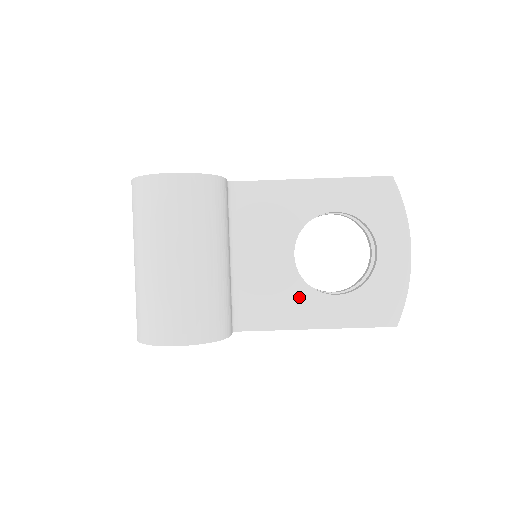
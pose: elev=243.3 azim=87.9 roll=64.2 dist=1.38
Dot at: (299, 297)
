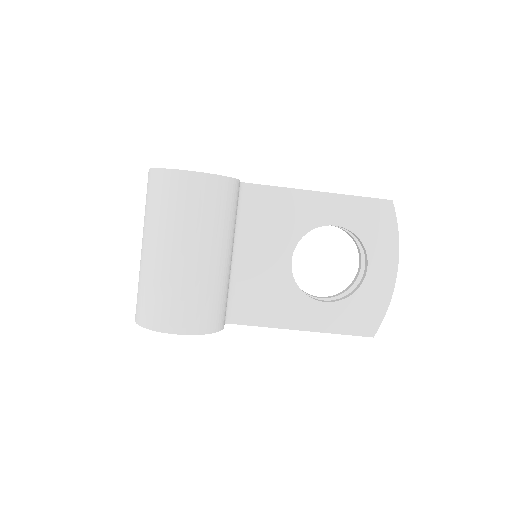
Dot at: (290, 299)
